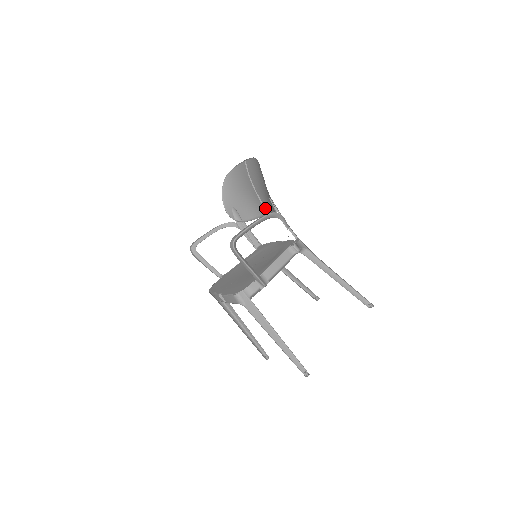
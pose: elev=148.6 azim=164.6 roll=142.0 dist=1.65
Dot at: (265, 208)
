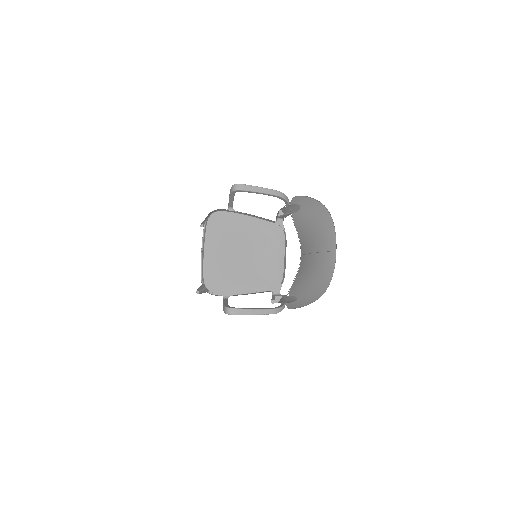
Dot at: (304, 254)
